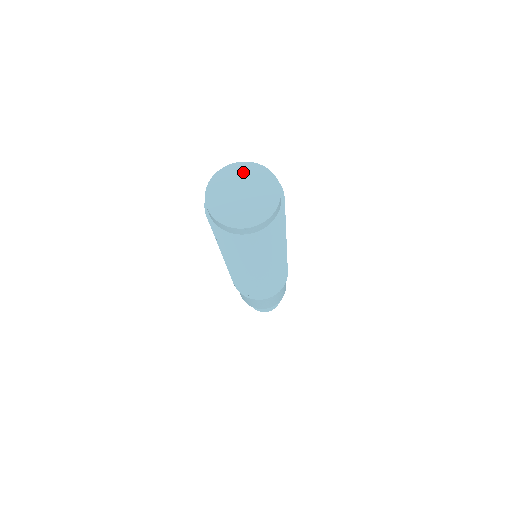
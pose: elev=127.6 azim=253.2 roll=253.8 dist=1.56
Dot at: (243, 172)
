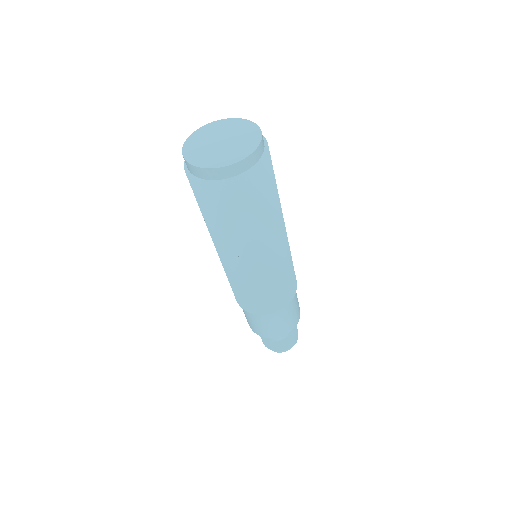
Dot at: (231, 125)
